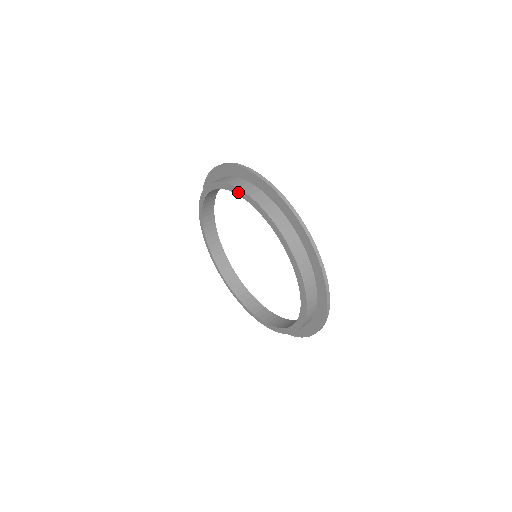
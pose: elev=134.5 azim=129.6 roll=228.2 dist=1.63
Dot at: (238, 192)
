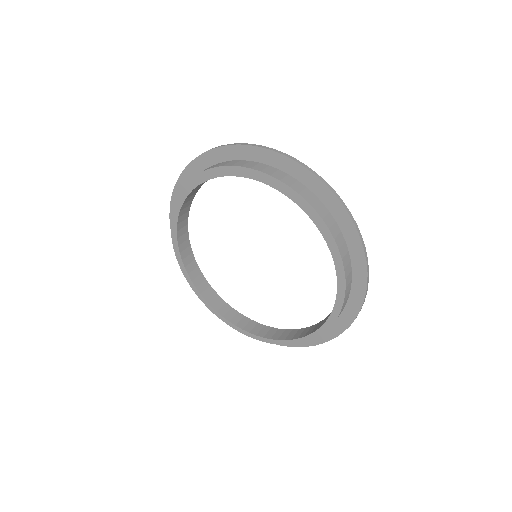
Dot at: (183, 196)
